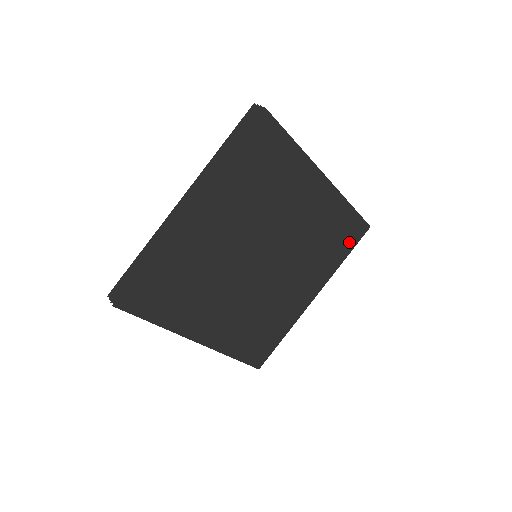
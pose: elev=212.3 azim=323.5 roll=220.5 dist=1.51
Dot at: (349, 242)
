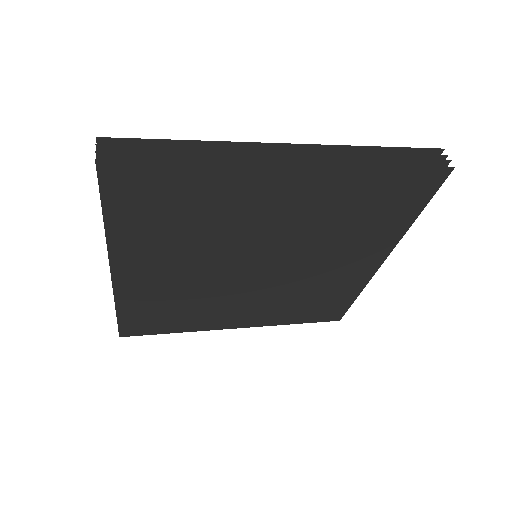
Dot at: (315, 316)
